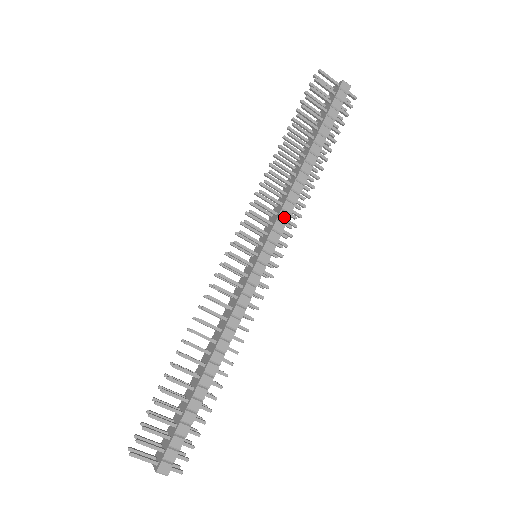
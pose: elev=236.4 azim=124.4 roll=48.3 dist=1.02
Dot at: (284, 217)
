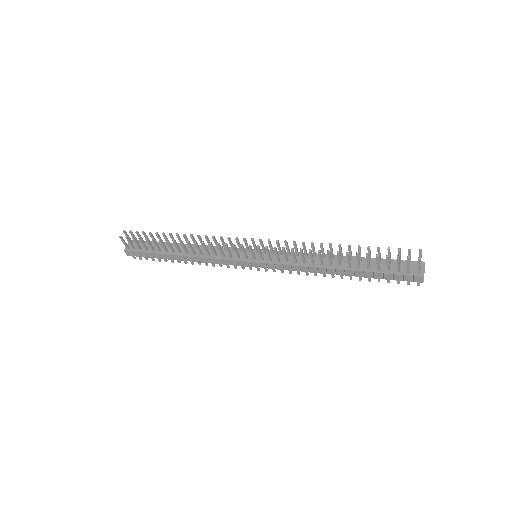
Dot at: (287, 268)
